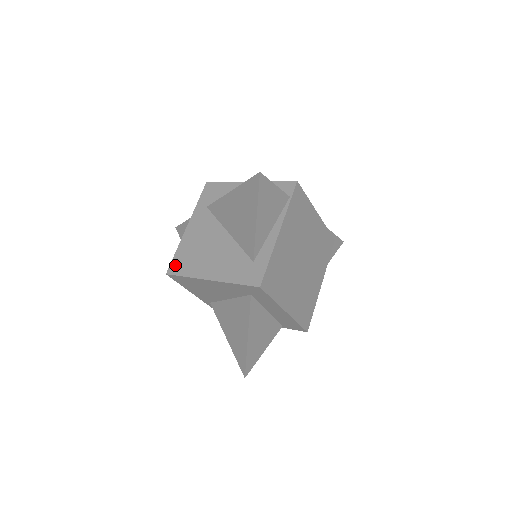
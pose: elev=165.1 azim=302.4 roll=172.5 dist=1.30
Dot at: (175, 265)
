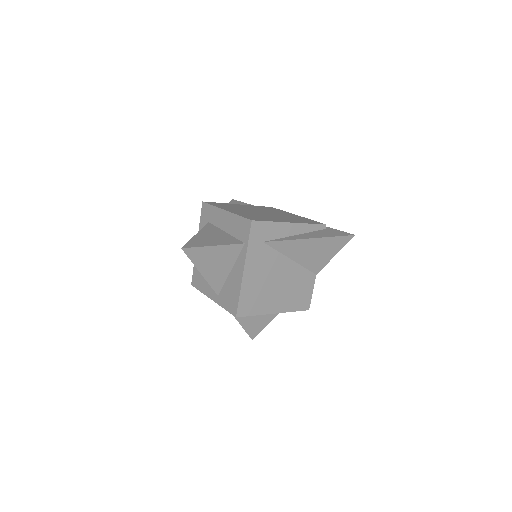
Dot at: occluded
